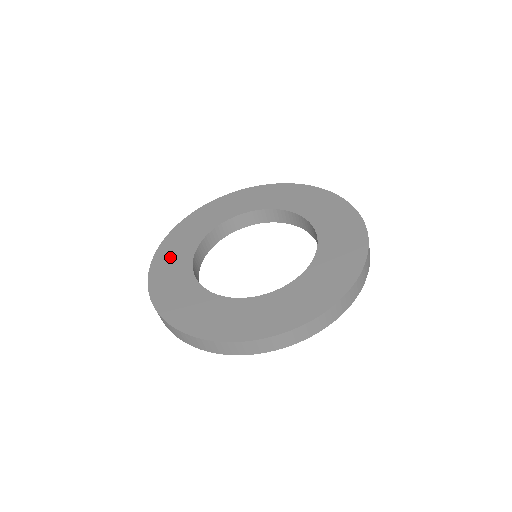
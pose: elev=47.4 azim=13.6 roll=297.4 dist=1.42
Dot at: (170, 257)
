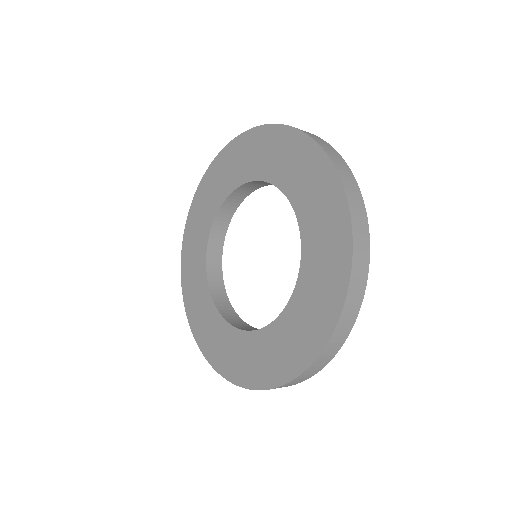
Dot at: (208, 192)
